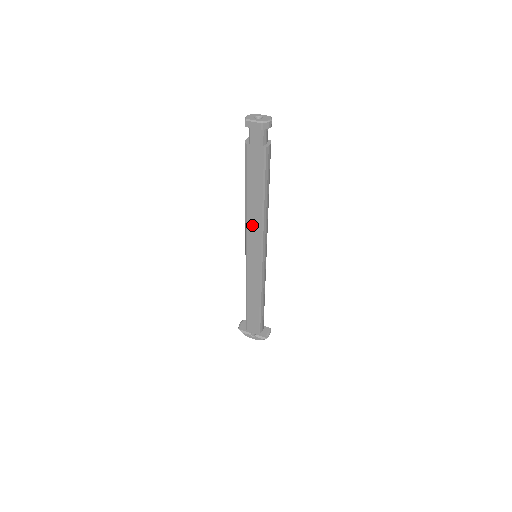
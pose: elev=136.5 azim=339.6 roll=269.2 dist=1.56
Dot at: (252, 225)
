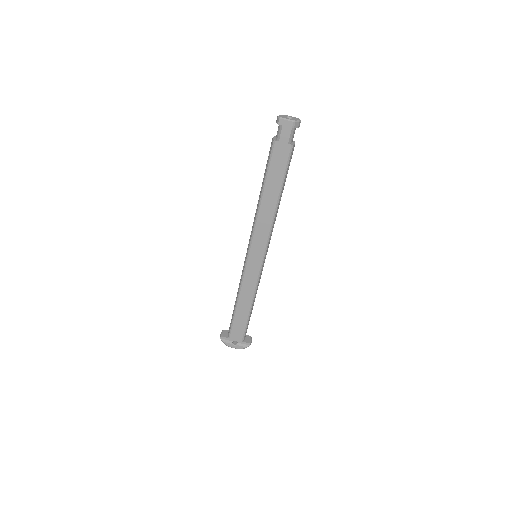
Dot at: (262, 222)
